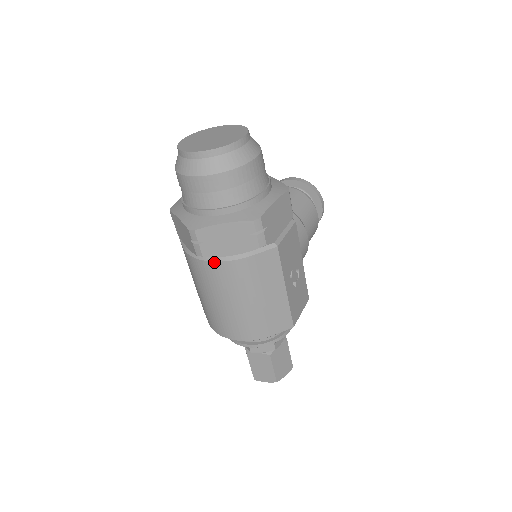
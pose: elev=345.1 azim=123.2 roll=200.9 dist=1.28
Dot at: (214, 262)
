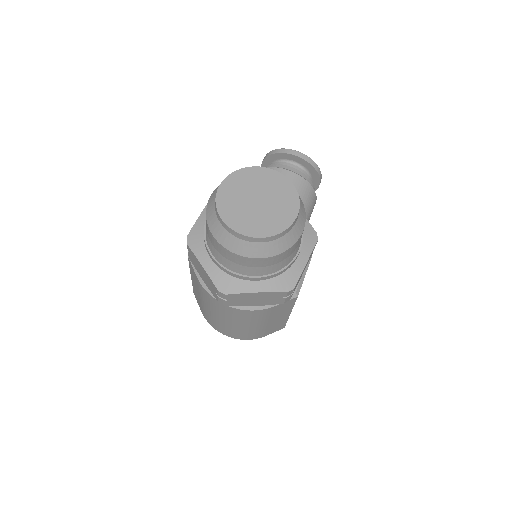
Dot at: (235, 308)
